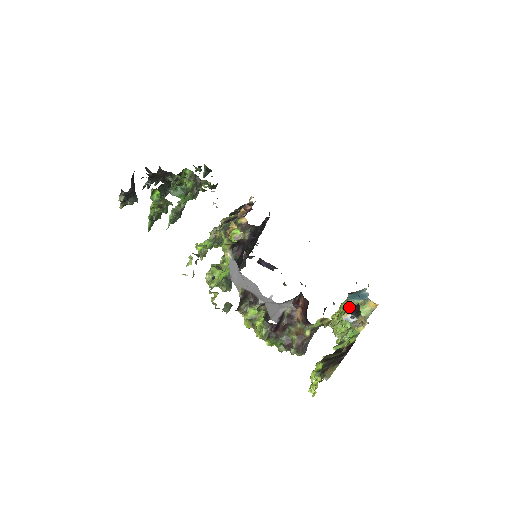
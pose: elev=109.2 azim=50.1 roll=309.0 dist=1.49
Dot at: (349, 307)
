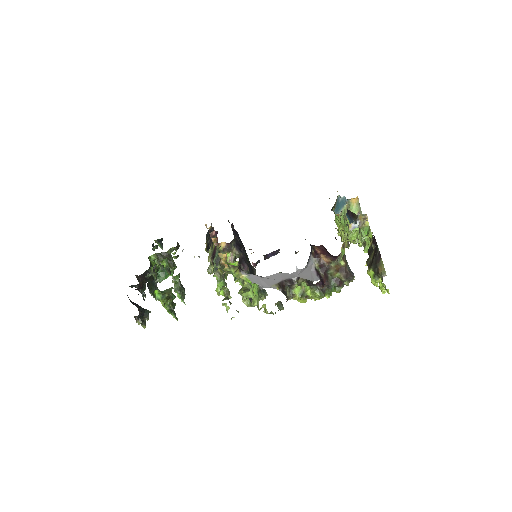
Dot at: (343, 218)
